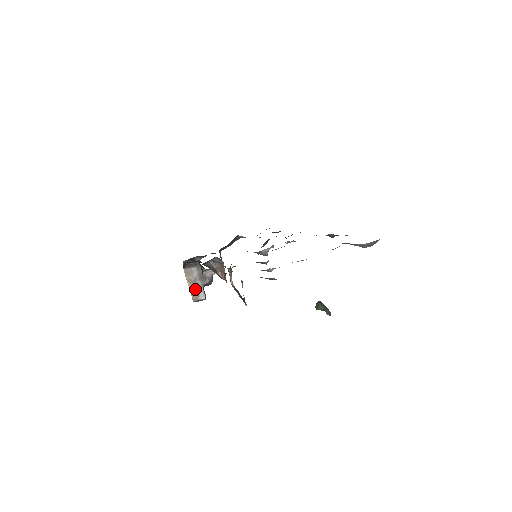
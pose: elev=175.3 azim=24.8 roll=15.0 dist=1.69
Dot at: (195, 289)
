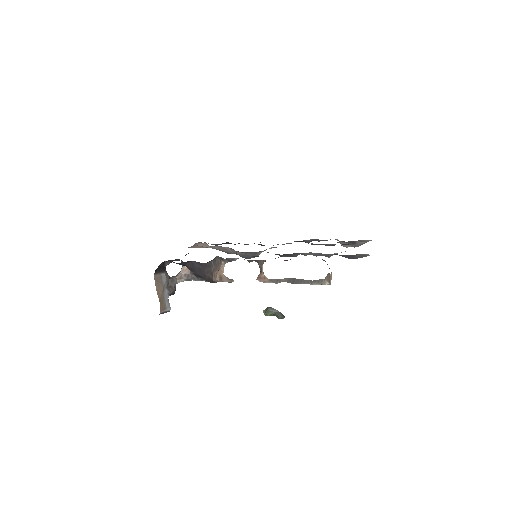
Dot at: (163, 298)
